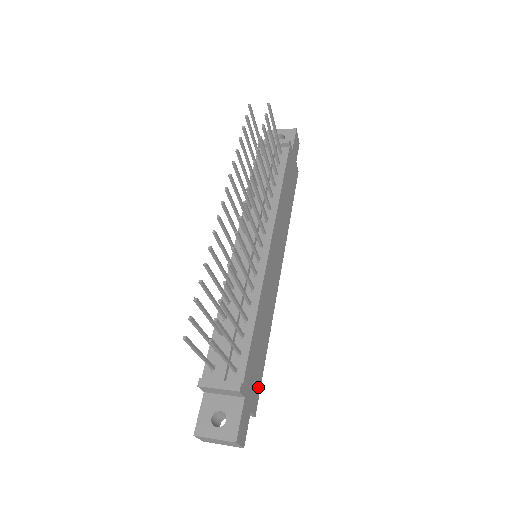
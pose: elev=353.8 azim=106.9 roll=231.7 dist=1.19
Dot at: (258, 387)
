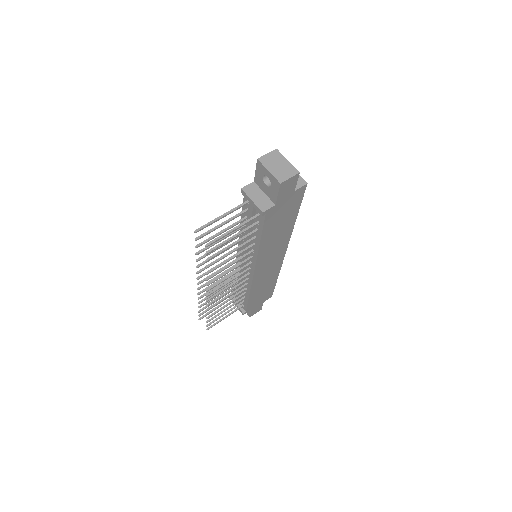
Dot at: (270, 293)
